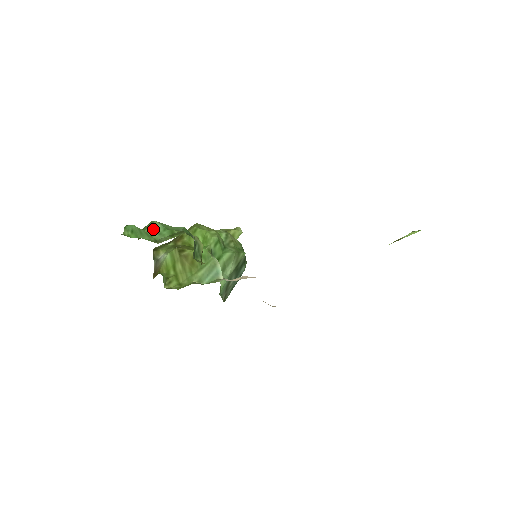
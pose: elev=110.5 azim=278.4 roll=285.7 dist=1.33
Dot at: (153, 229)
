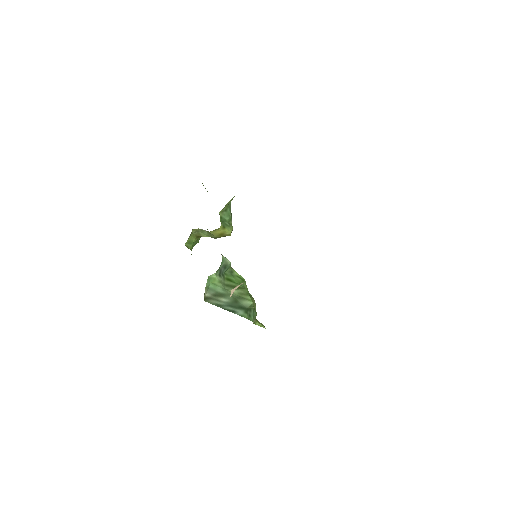
Dot at: occluded
